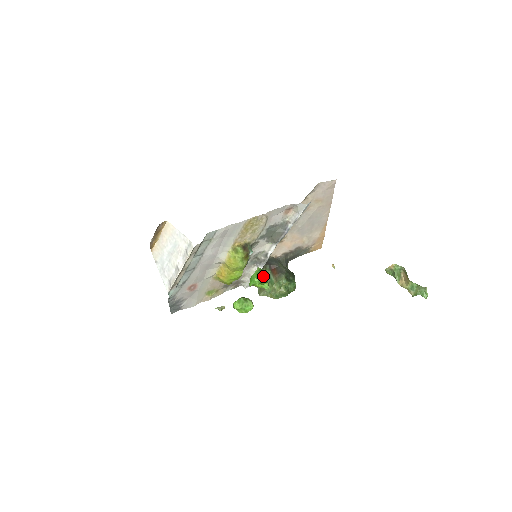
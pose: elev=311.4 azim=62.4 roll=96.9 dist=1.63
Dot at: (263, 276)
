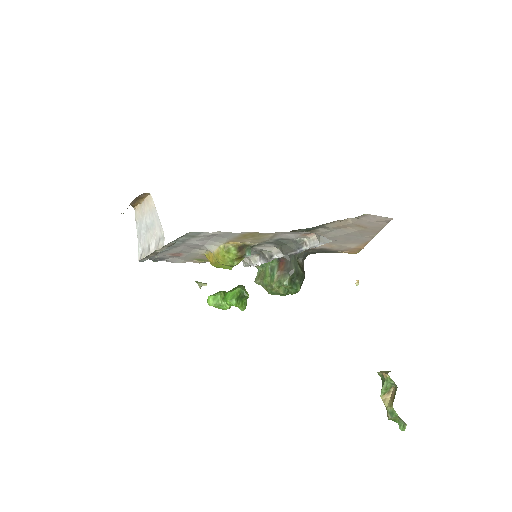
Dot at: (241, 298)
